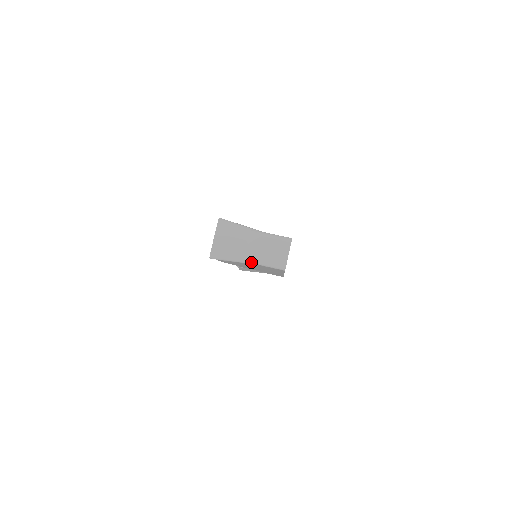
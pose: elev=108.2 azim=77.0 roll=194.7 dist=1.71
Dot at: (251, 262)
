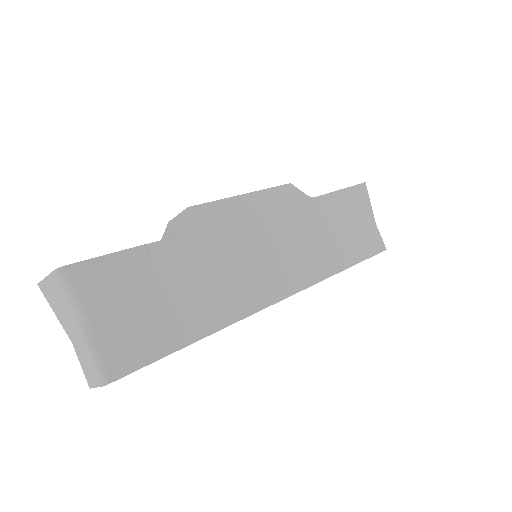
Dot at: (71, 338)
